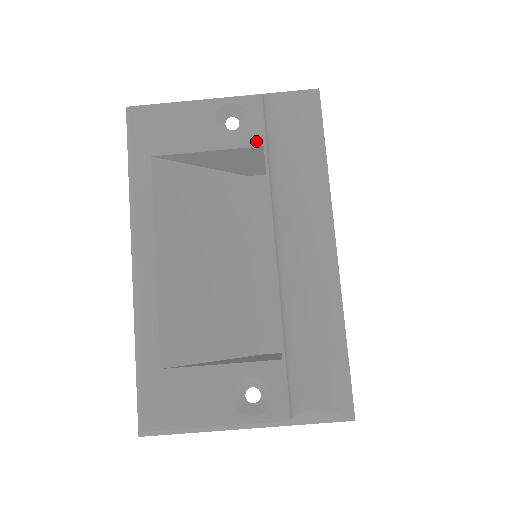
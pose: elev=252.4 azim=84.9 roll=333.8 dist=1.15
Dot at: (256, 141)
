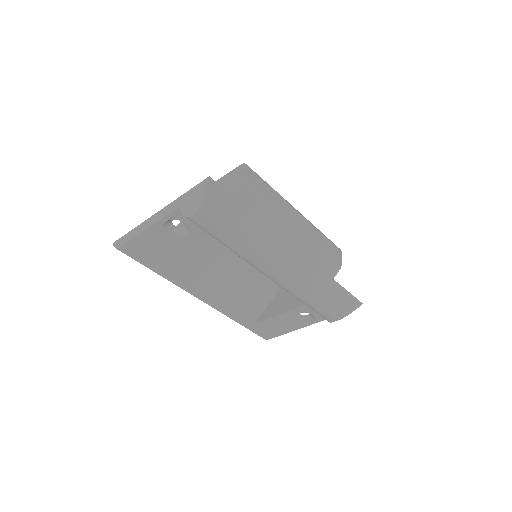
Dot at: (203, 232)
